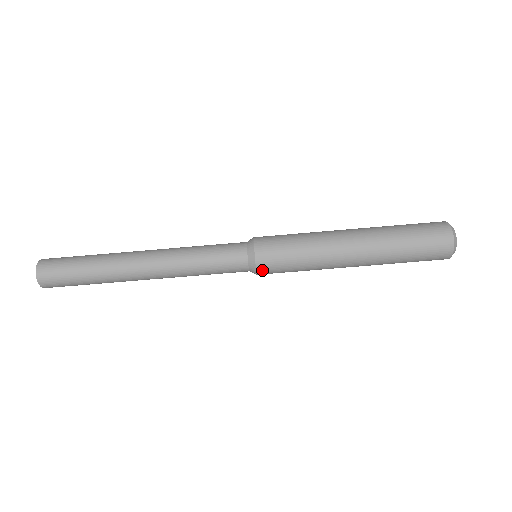
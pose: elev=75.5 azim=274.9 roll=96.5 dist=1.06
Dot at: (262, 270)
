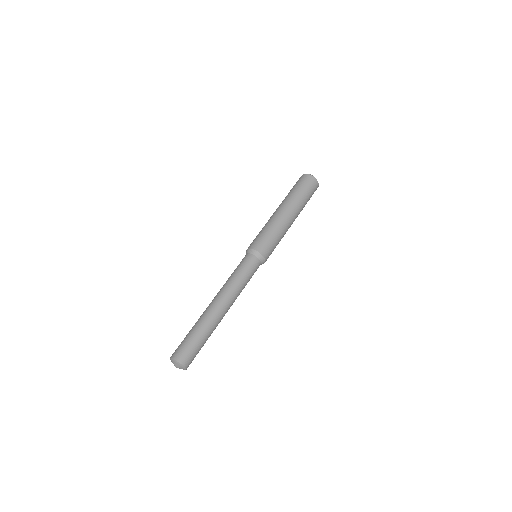
Dot at: (264, 253)
